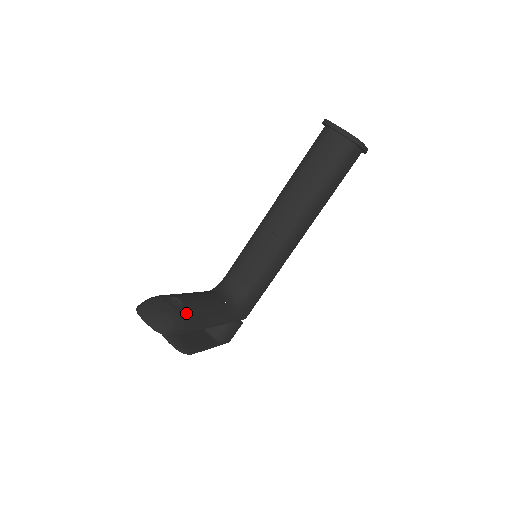
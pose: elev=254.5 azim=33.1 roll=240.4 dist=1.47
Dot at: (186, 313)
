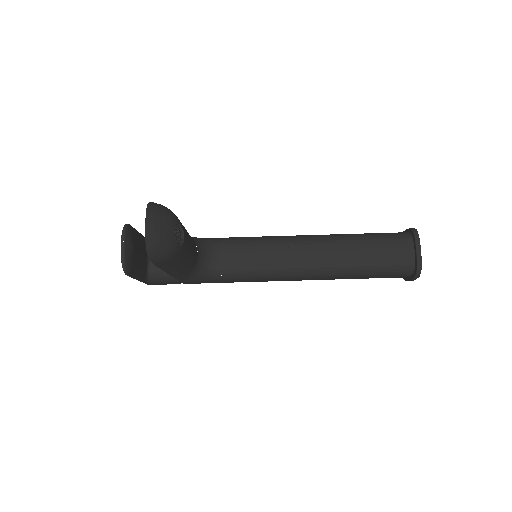
Dot at: (178, 253)
